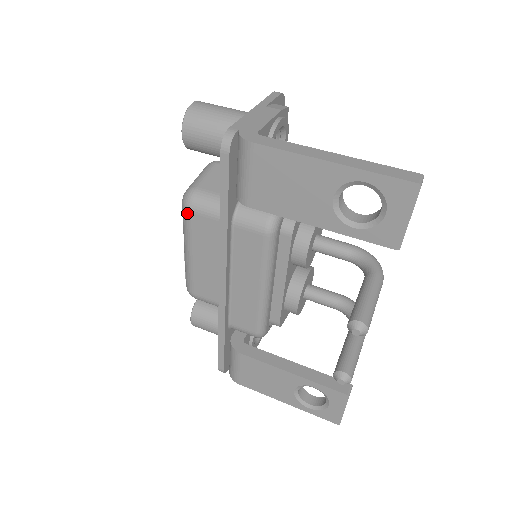
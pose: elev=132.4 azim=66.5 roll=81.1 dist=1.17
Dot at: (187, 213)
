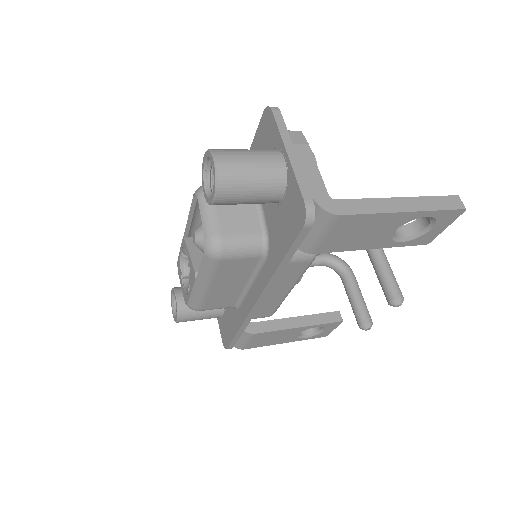
Dot at: (216, 262)
